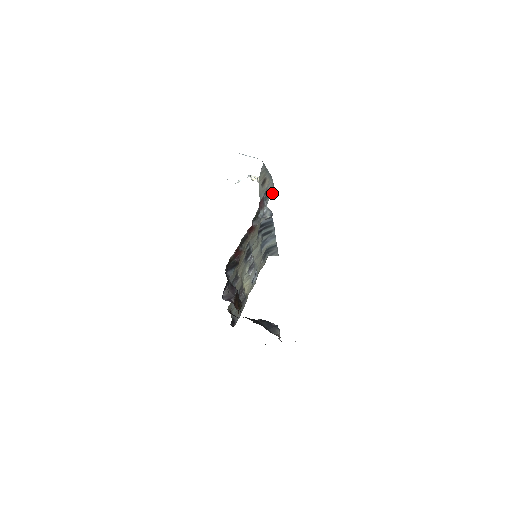
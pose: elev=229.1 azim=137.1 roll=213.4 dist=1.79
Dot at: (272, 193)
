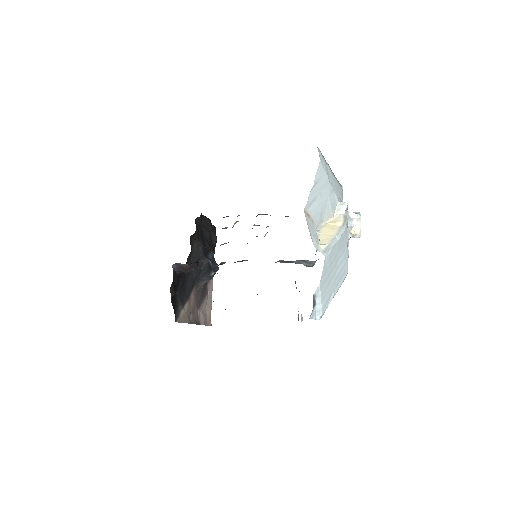
Dot at: occluded
